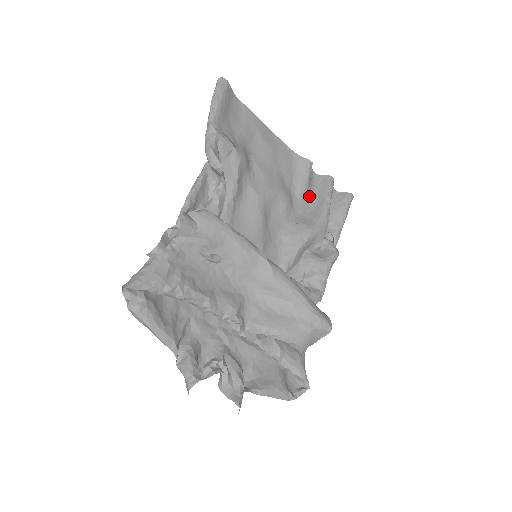
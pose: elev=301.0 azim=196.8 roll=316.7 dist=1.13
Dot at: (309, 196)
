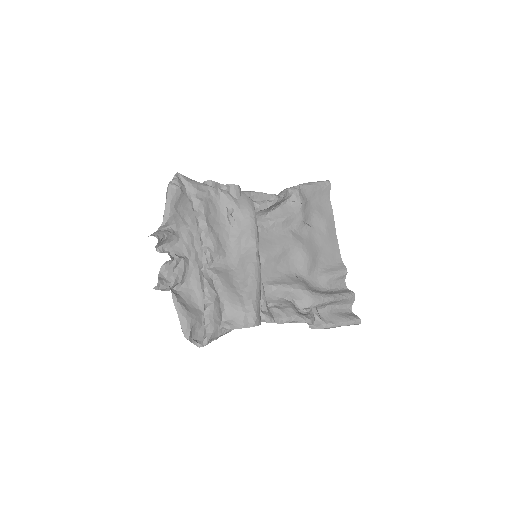
Dot at: (327, 285)
